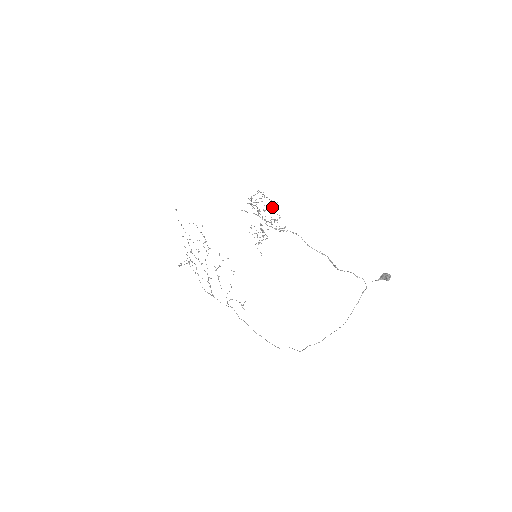
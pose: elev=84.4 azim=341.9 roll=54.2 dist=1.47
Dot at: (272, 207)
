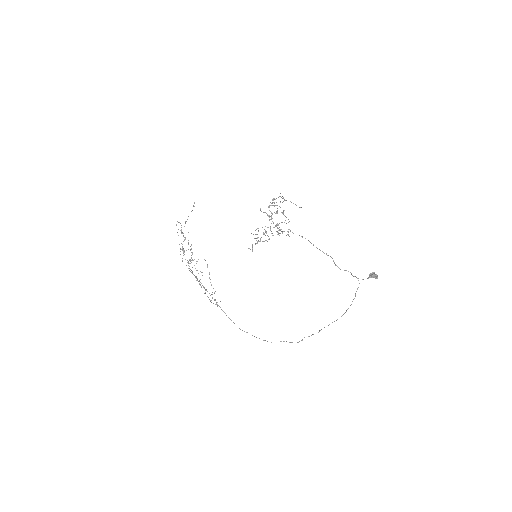
Dot at: occluded
